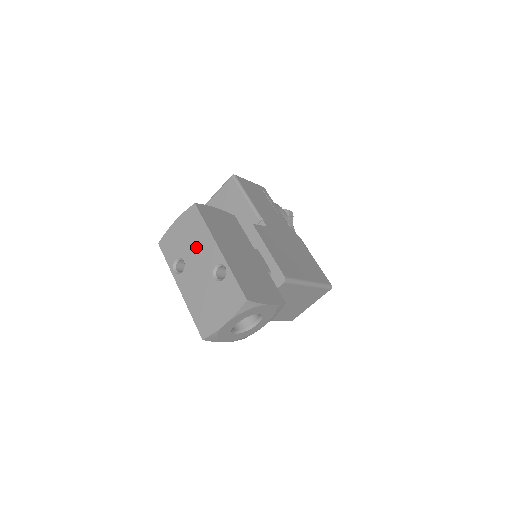
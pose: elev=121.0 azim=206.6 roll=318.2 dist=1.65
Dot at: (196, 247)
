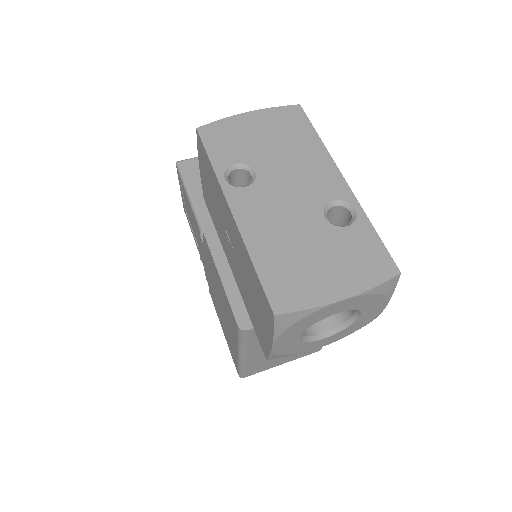
Dot at: (291, 161)
